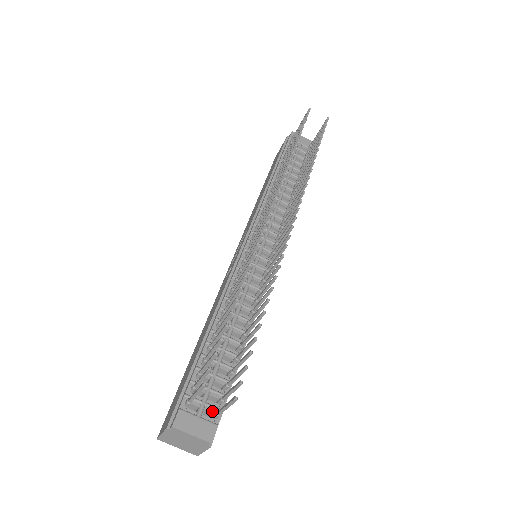
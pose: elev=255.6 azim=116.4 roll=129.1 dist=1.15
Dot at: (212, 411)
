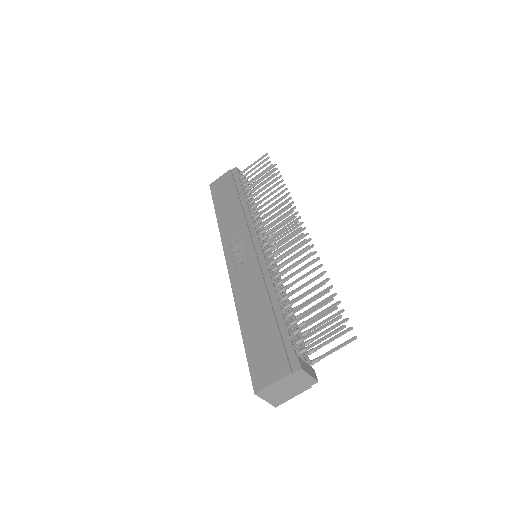
Dot at: (307, 360)
